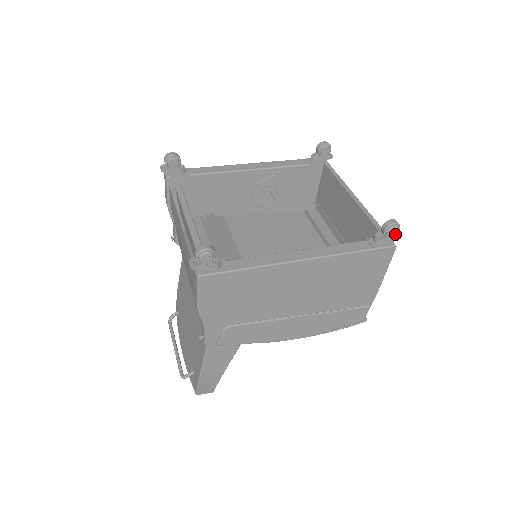
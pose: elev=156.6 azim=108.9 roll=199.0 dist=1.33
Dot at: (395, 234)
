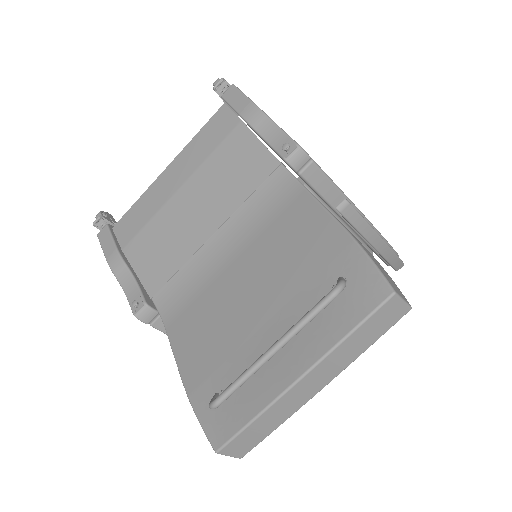
Dot at: occluded
